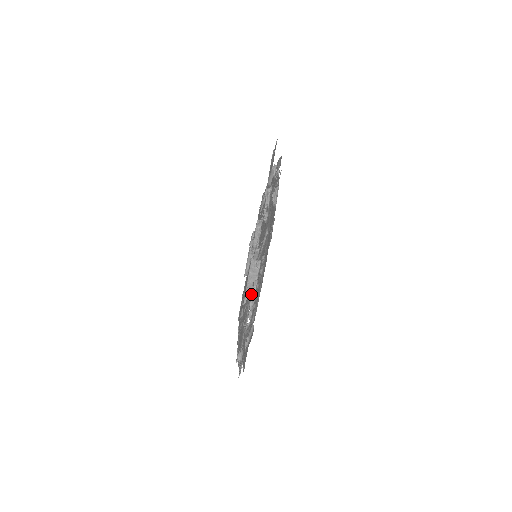
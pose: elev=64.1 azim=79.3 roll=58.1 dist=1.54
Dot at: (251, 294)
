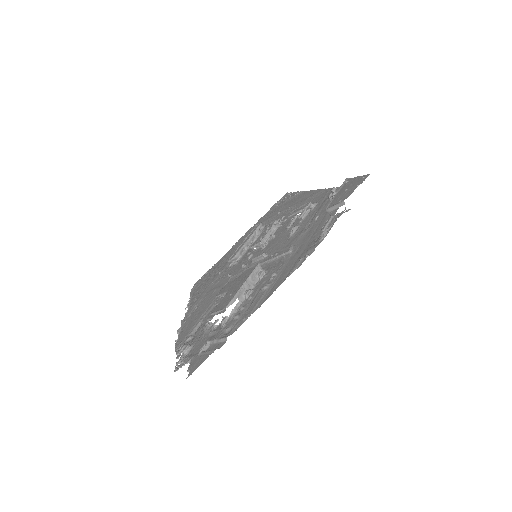
Dot at: occluded
